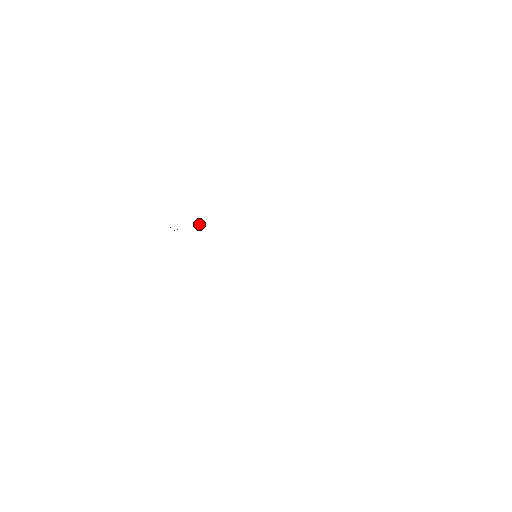
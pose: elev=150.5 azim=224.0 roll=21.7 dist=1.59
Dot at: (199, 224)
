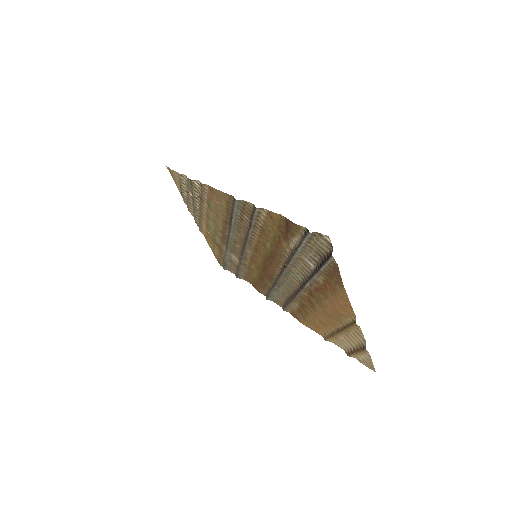
Dot at: (206, 230)
